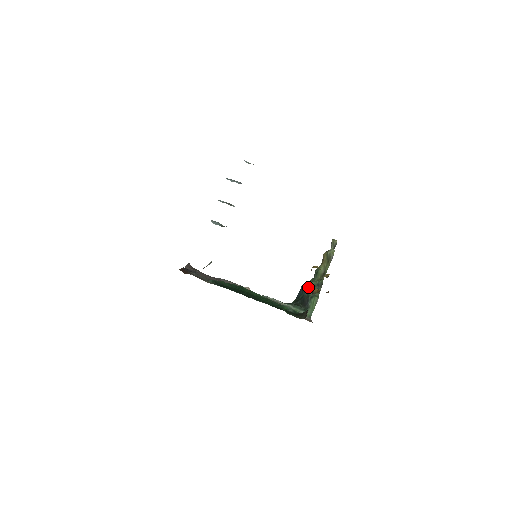
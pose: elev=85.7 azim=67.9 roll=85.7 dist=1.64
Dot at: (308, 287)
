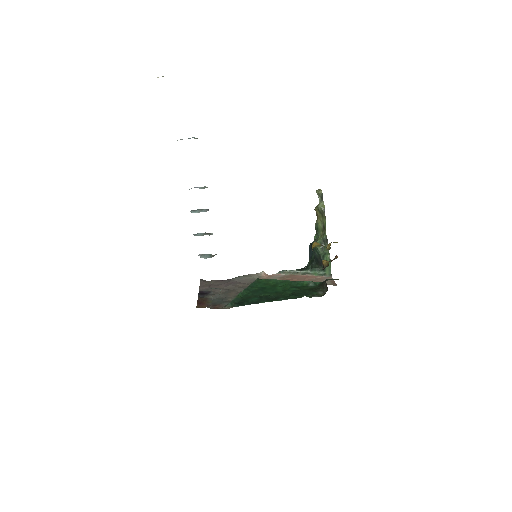
Dot at: (315, 248)
